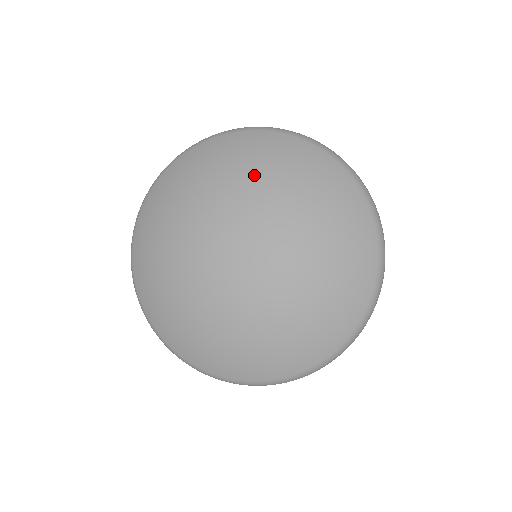
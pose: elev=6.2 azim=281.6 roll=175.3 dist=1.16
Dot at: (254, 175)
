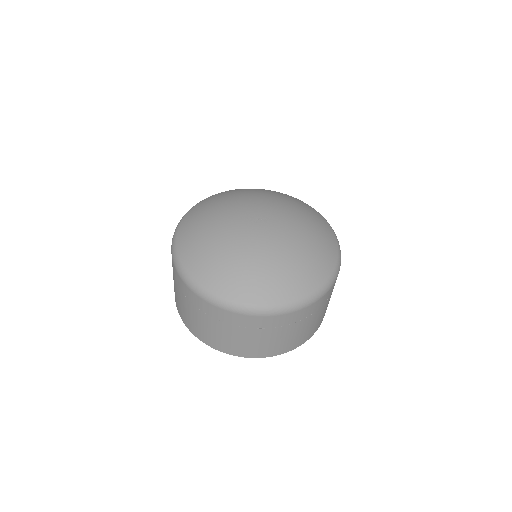
Dot at: (268, 195)
